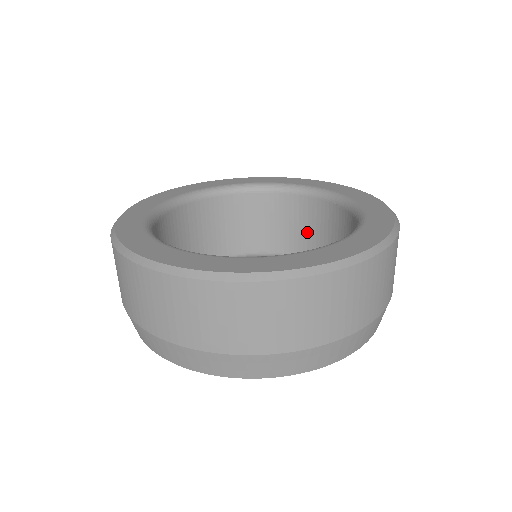
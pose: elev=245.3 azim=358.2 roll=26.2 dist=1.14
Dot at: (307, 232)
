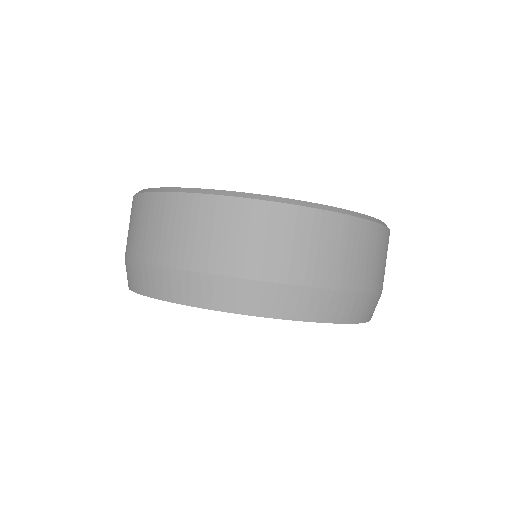
Dot at: occluded
